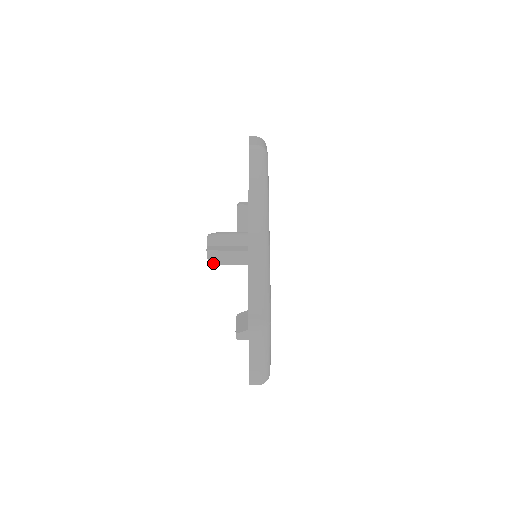
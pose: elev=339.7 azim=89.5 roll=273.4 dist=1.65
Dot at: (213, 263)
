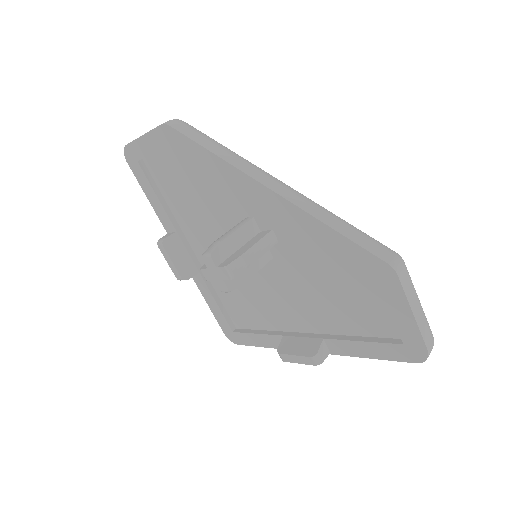
Dot at: (235, 287)
